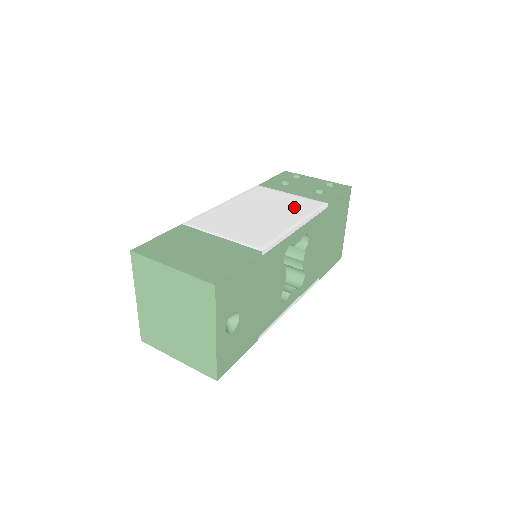
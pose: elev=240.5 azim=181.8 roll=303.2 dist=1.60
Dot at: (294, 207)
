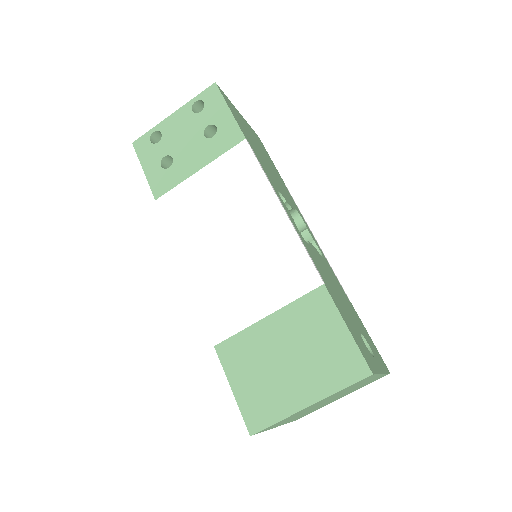
Dot at: (236, 187)
